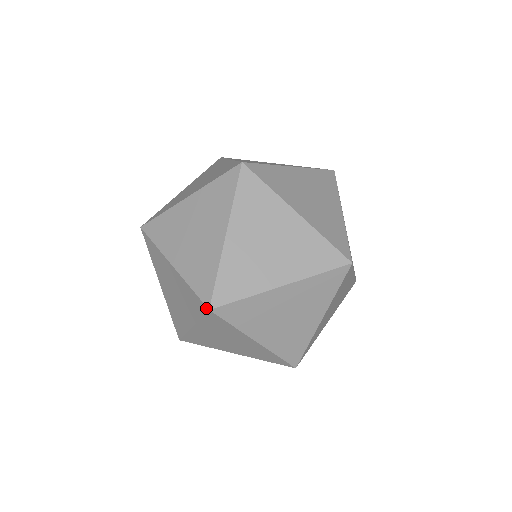
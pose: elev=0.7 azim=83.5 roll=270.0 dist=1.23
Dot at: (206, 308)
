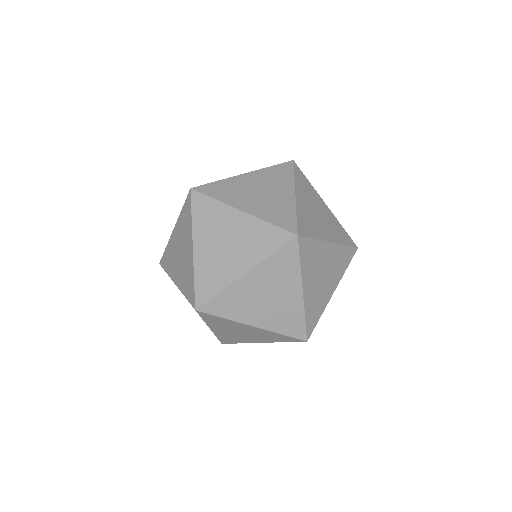
Dot at: occluded
